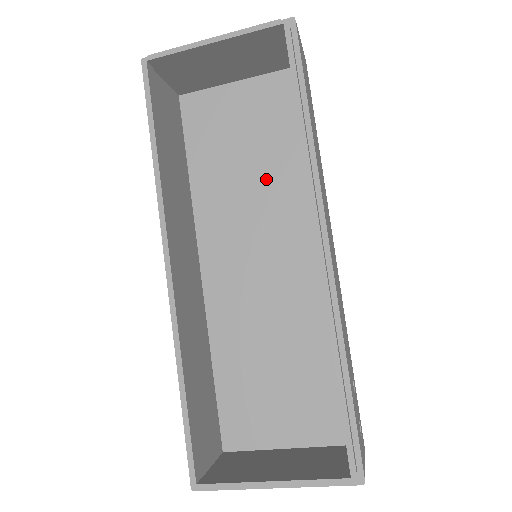
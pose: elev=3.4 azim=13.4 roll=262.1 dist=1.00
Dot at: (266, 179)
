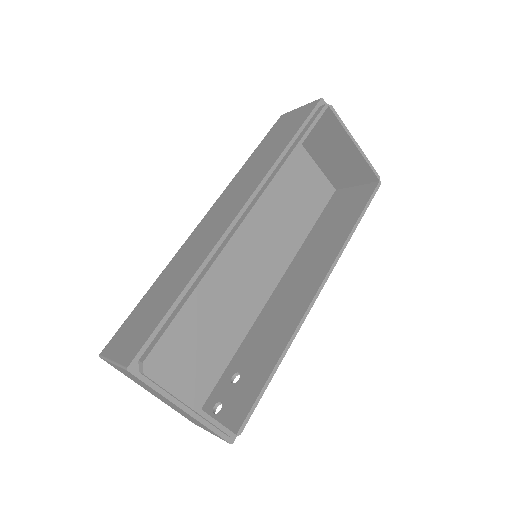
Dot at: (280, 219)
